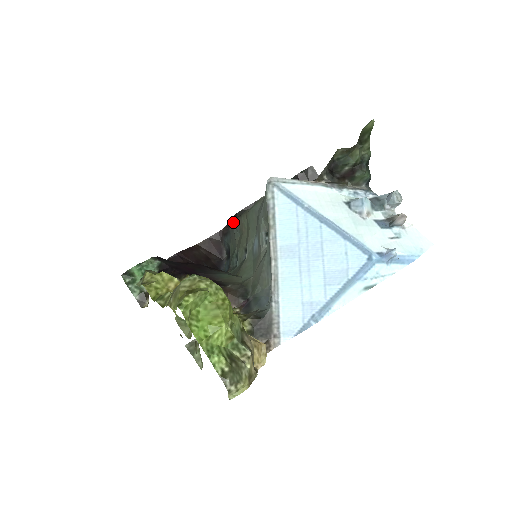
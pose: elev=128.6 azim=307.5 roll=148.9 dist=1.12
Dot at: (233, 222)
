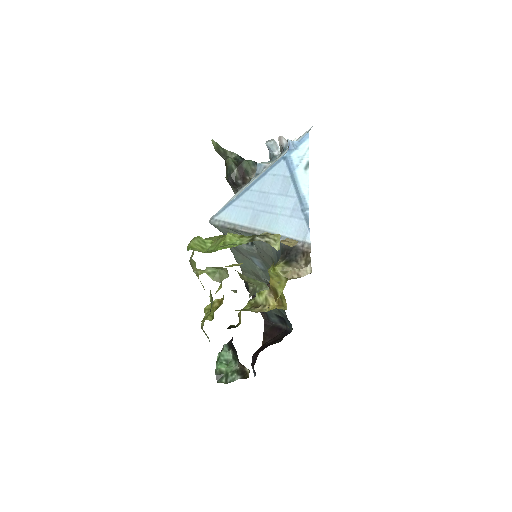
Dot at: occluded
